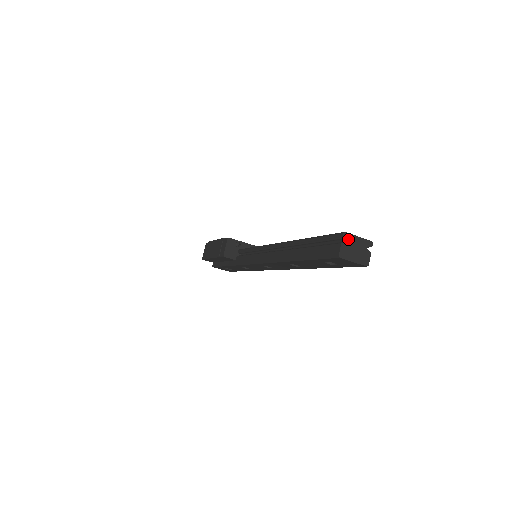
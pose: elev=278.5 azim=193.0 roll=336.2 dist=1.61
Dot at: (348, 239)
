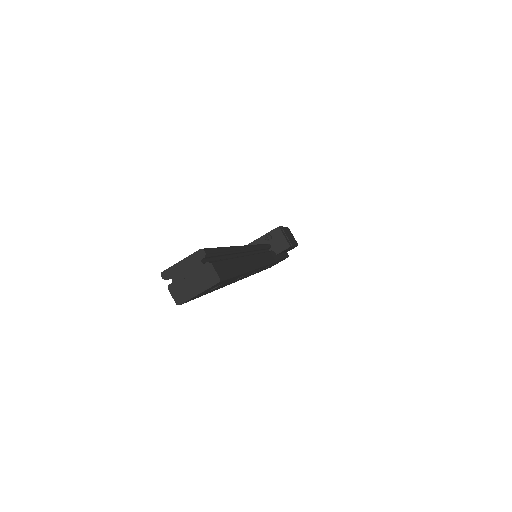
Dot at: (171, 276)
